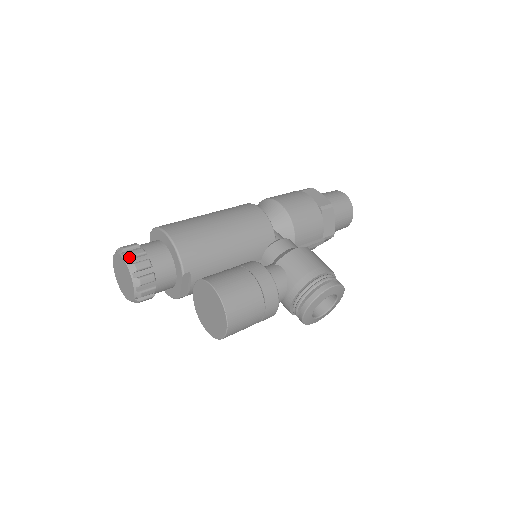
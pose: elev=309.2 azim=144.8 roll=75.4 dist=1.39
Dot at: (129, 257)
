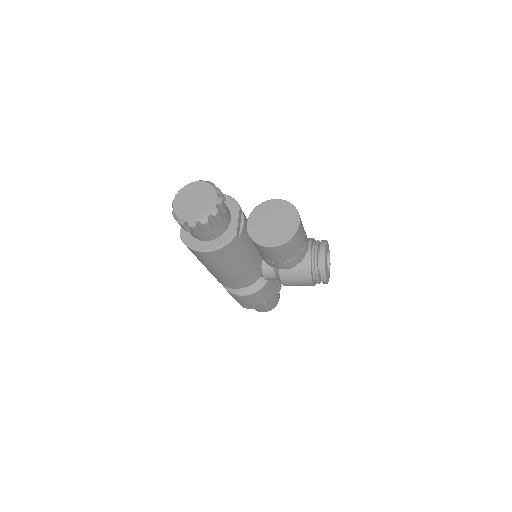
Dot at: occluded
